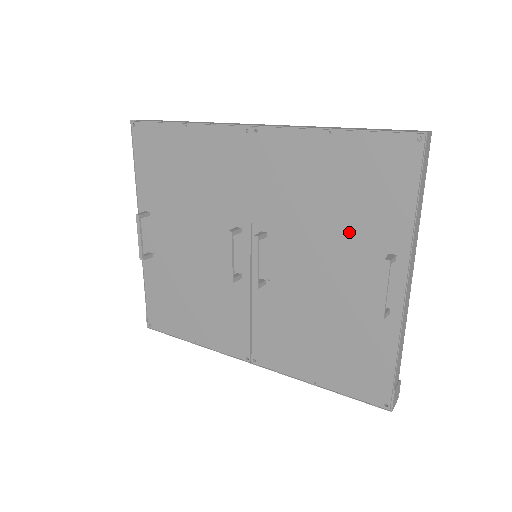
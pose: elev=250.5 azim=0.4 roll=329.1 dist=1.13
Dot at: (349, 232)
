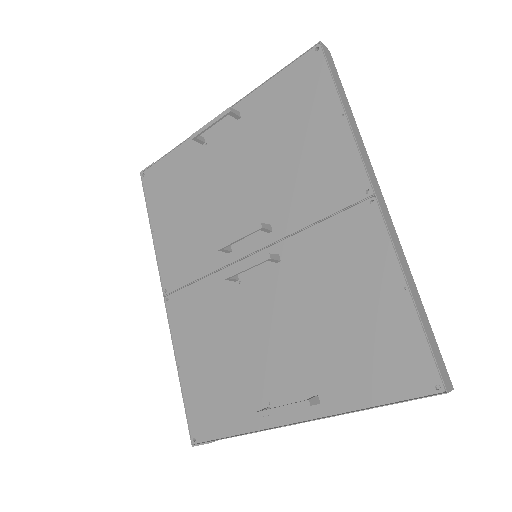
Dot at: (319, 348)
